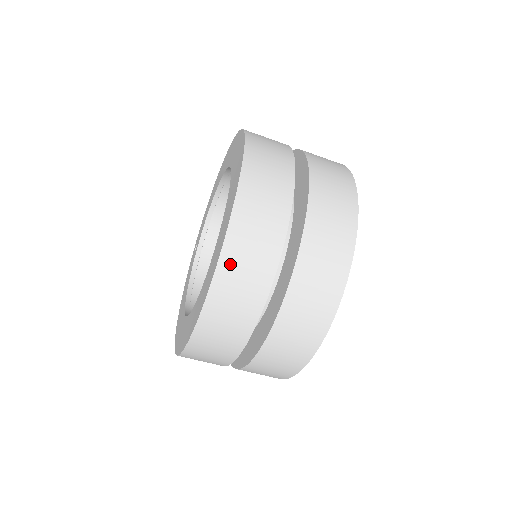
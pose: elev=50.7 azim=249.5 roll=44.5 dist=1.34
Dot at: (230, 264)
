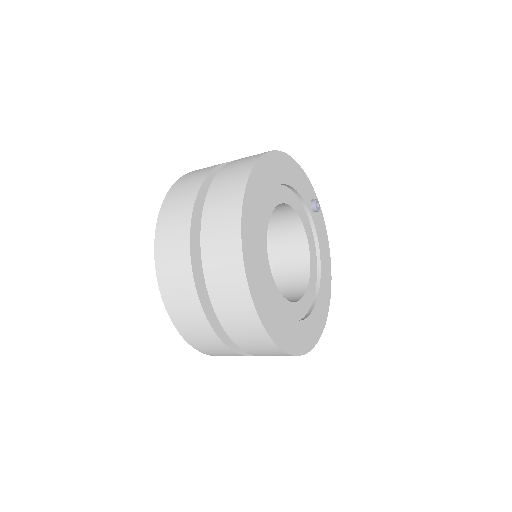
Dot at: (197, 344)
